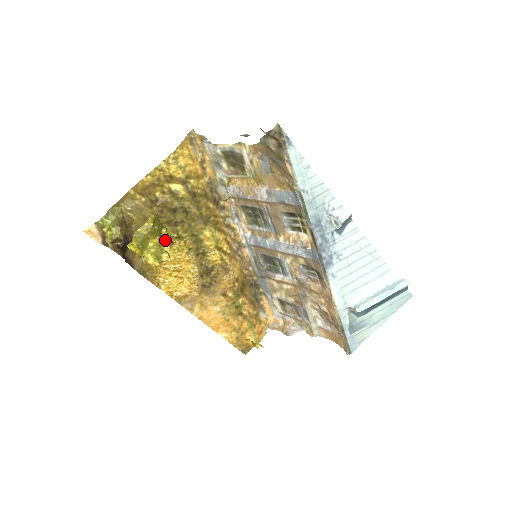
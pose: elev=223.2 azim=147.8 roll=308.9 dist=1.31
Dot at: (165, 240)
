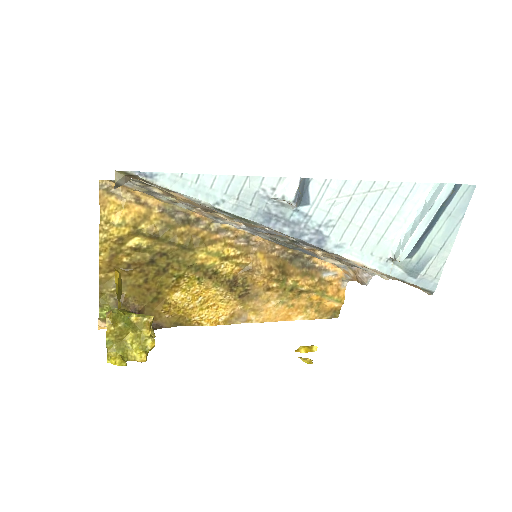
Dot at: (141, 326)
